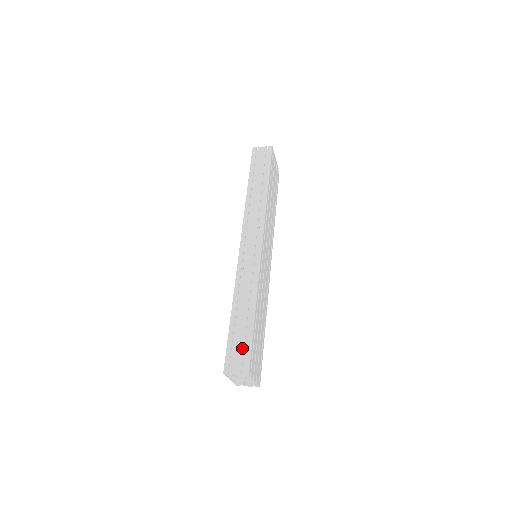
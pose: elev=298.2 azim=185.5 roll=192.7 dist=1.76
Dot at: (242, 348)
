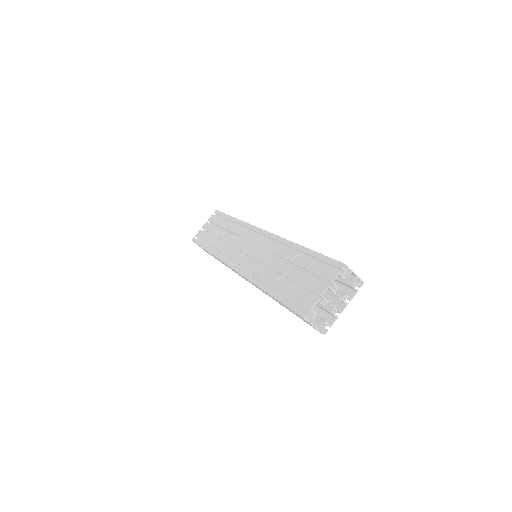
Dot at: occluded
